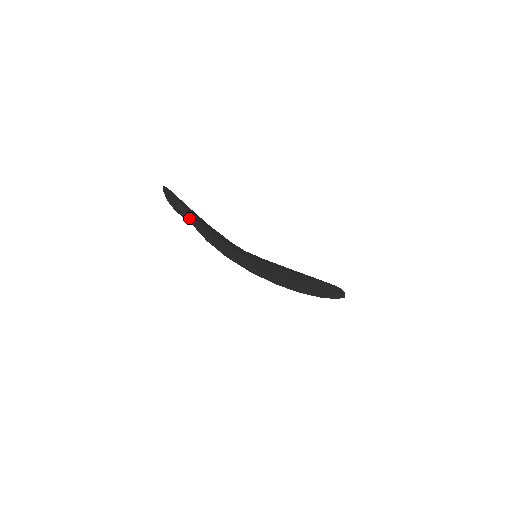
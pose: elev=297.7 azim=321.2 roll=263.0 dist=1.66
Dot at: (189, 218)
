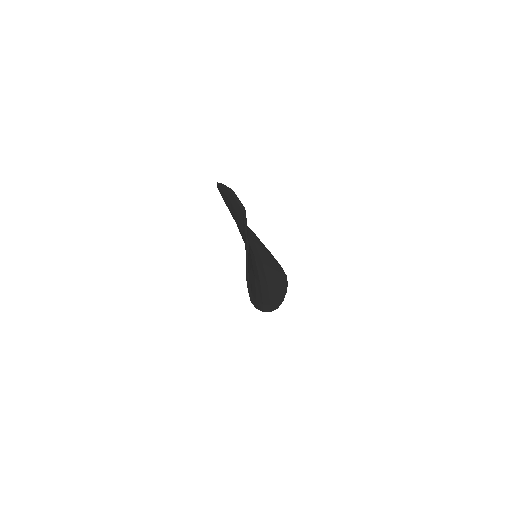
Dot at: (248, 262)
